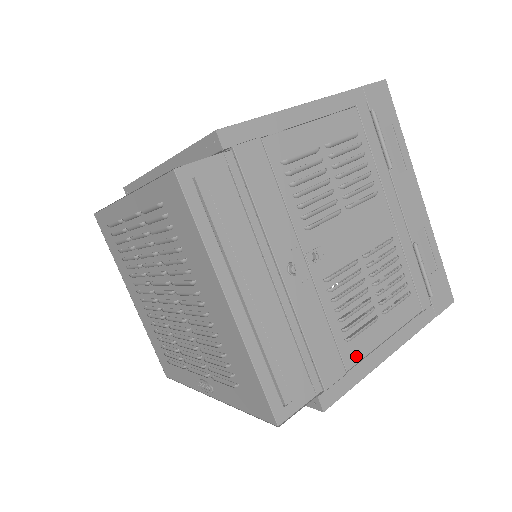
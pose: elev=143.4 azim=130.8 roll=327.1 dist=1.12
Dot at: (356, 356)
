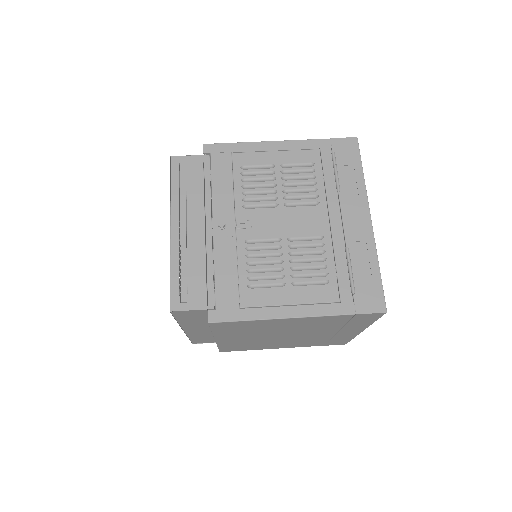
Dot at: (253, 302)
